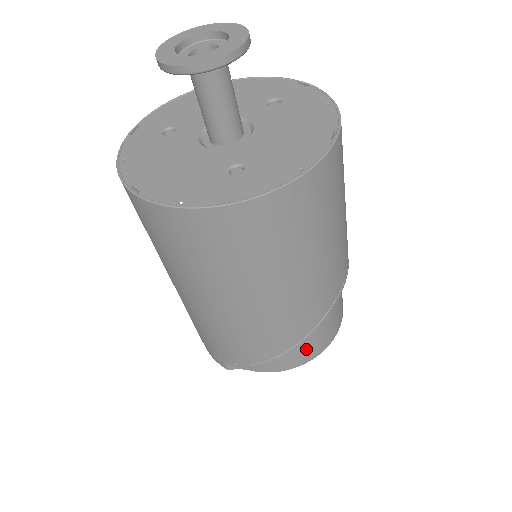
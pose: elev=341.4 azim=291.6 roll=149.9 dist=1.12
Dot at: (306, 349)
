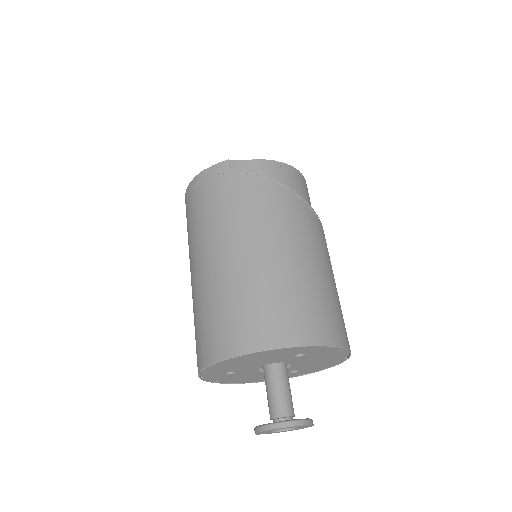
Dot at: occluded
